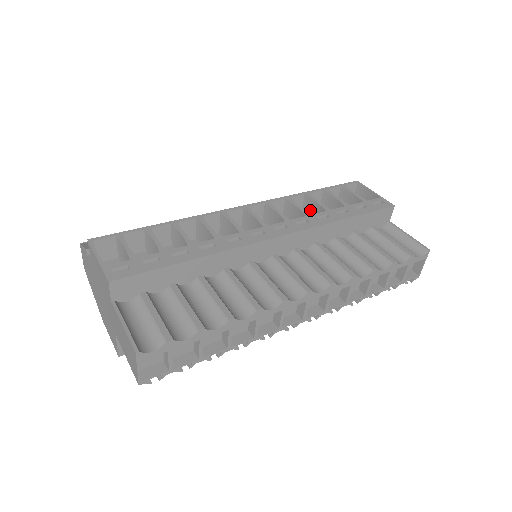
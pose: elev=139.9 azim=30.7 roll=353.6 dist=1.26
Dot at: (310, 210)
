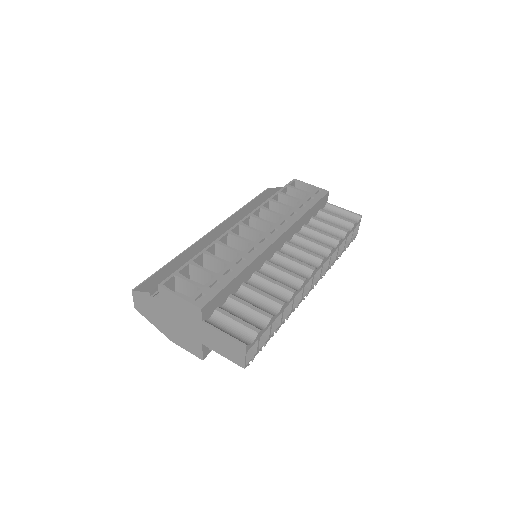
Dot at: (276, 211)
